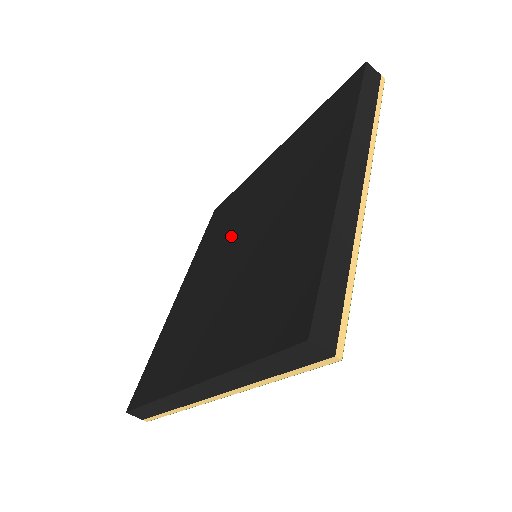
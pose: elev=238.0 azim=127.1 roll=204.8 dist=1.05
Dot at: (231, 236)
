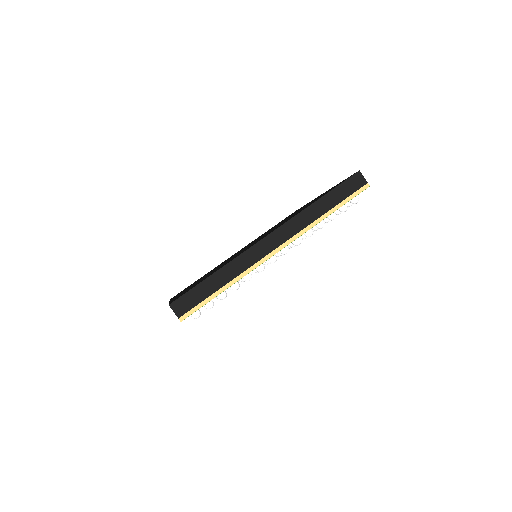
Dot at: occluded
